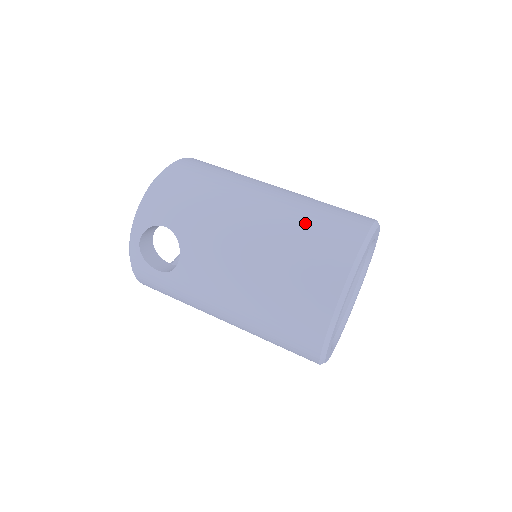
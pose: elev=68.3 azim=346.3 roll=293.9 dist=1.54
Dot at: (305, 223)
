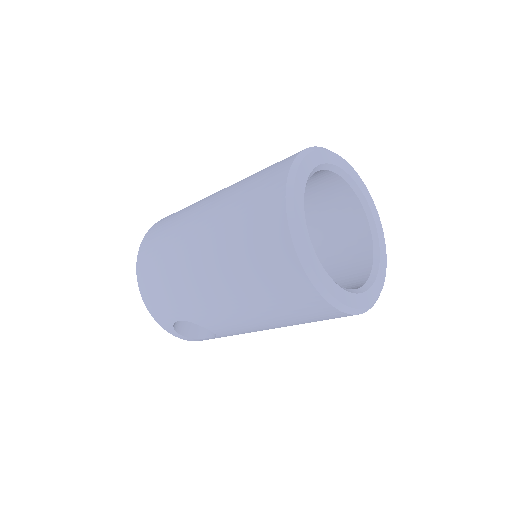
Dot at: (240, 247)
